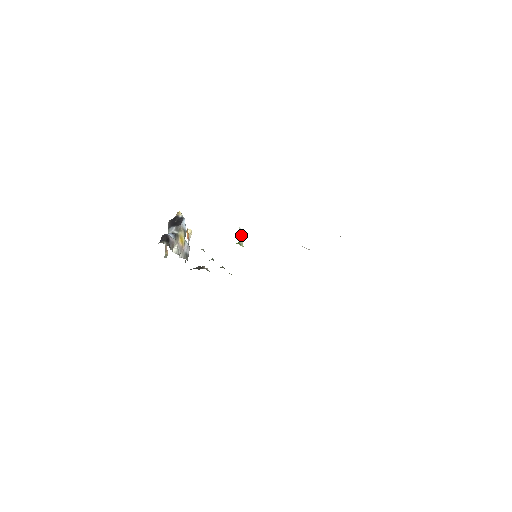
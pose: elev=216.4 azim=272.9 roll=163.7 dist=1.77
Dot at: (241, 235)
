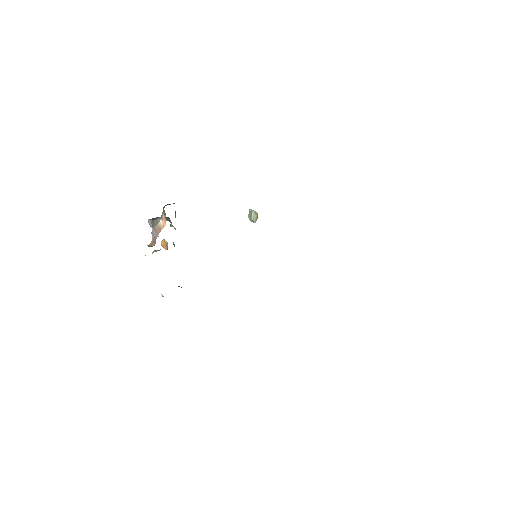
Dot at: (252, 217)
